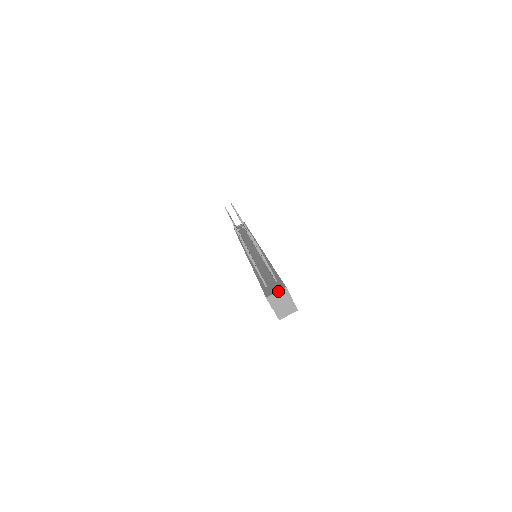
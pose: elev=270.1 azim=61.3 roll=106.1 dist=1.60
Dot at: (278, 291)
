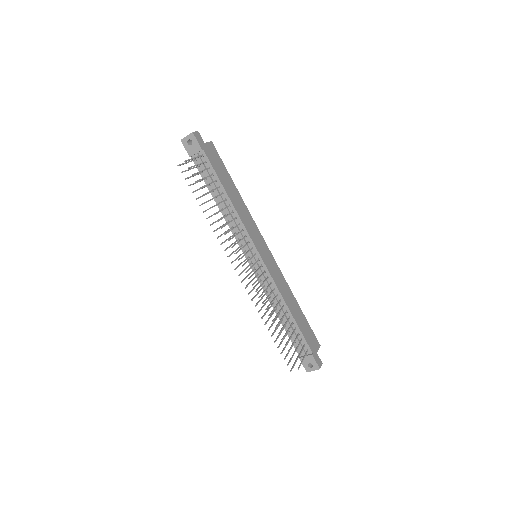
Dot at: occluded
